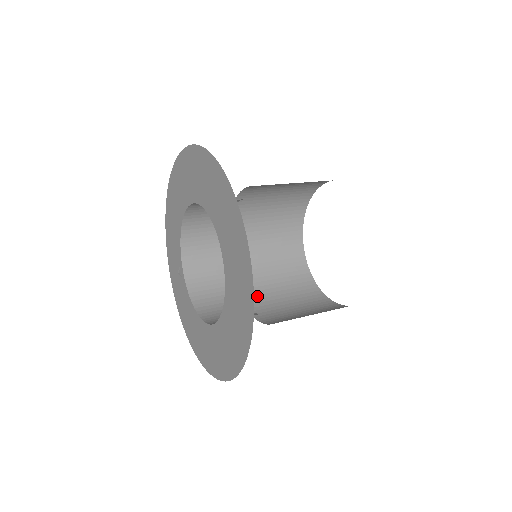
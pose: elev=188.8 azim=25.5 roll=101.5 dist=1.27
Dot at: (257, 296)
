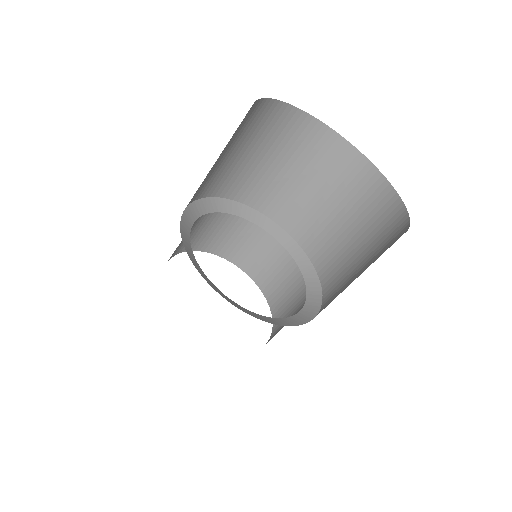
Dot at: (306, 225)
